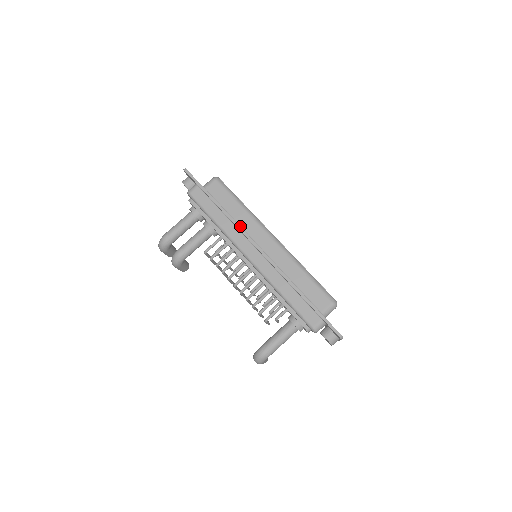
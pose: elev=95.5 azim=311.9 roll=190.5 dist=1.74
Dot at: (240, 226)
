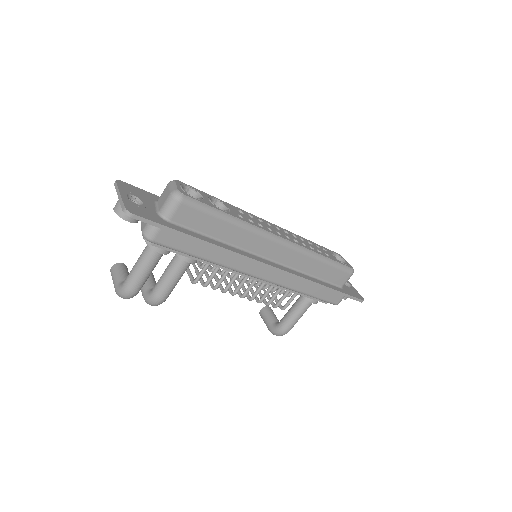
Dot at: (238, 247)
